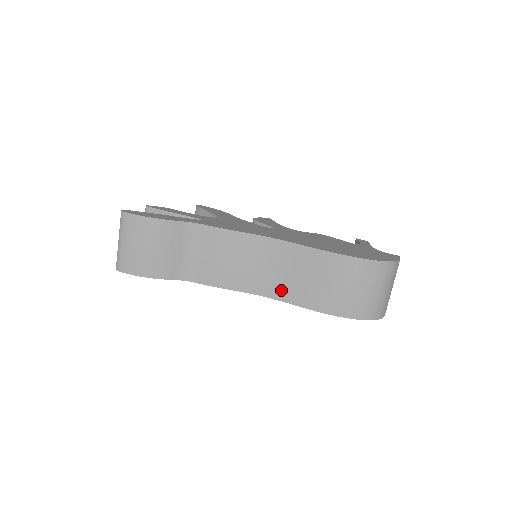
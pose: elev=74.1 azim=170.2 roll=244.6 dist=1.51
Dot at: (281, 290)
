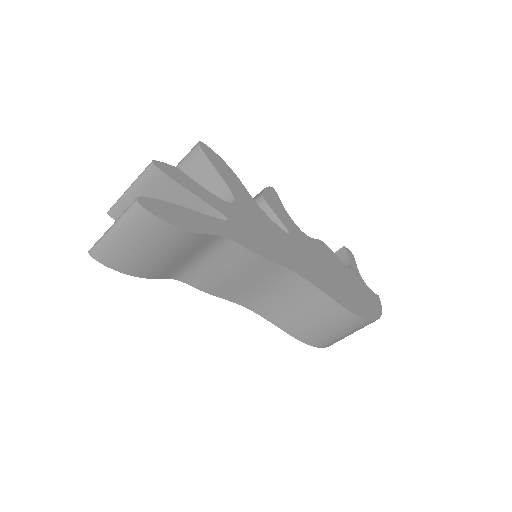
Dot at: (273, 312)
